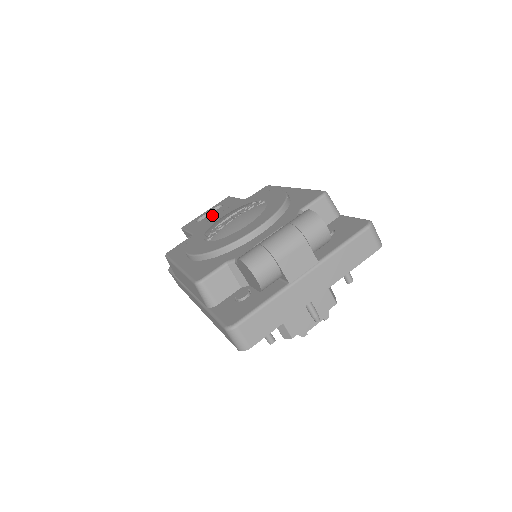
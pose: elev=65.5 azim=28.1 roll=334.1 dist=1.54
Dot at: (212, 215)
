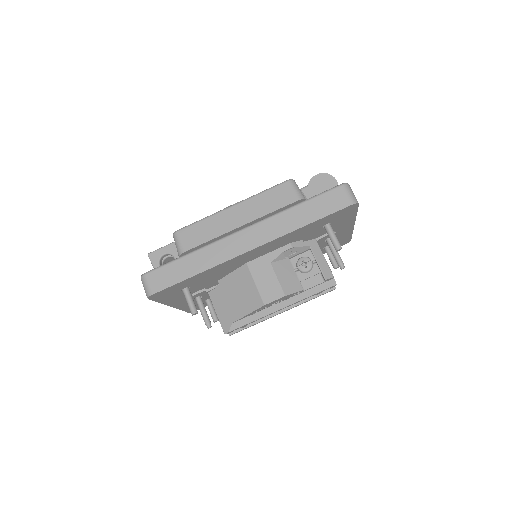
Dot at: occluded
